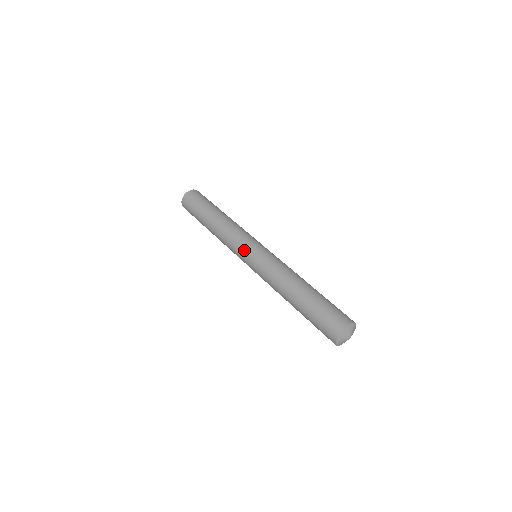
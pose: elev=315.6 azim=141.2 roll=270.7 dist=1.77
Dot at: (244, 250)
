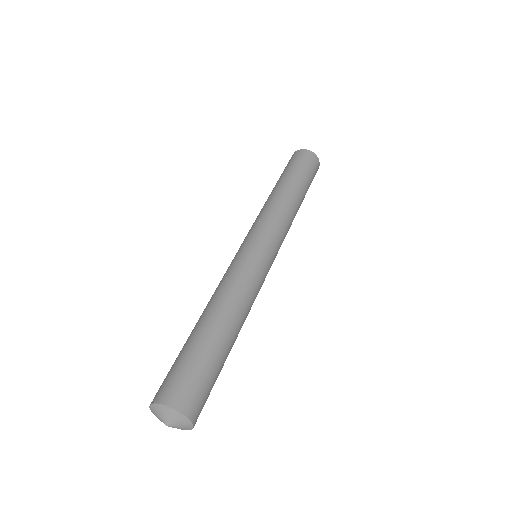
Dot at: (254, 235)
